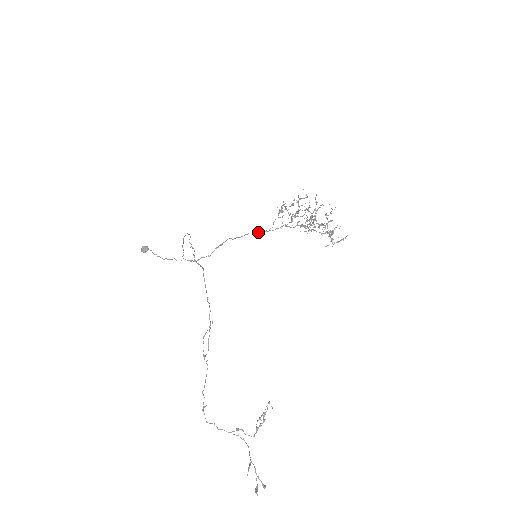
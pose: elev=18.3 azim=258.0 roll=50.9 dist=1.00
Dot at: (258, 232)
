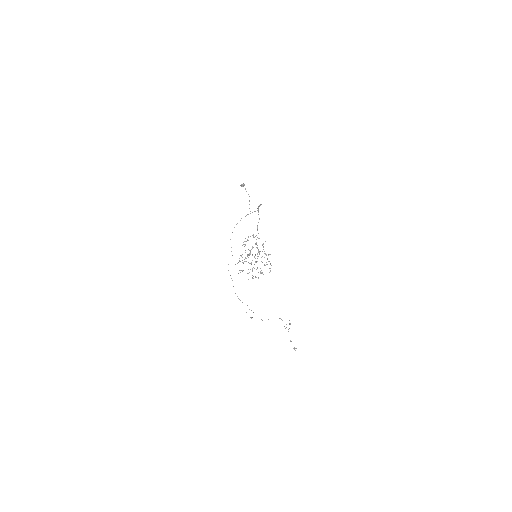
Dot at: occluded
